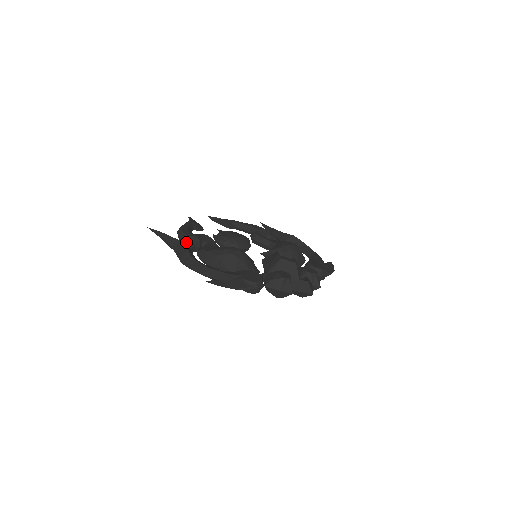
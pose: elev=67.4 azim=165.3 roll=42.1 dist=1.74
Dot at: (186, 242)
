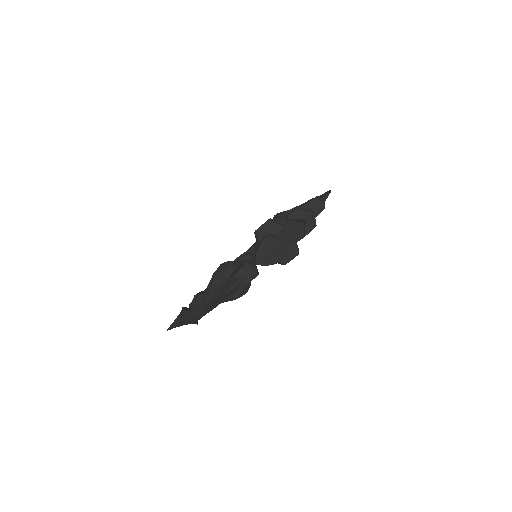
Dot at: occluded
